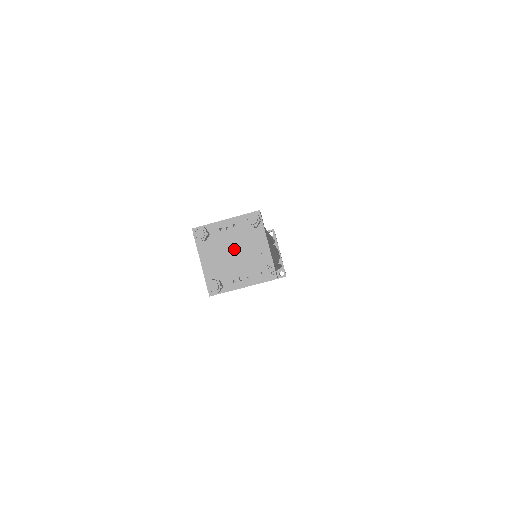
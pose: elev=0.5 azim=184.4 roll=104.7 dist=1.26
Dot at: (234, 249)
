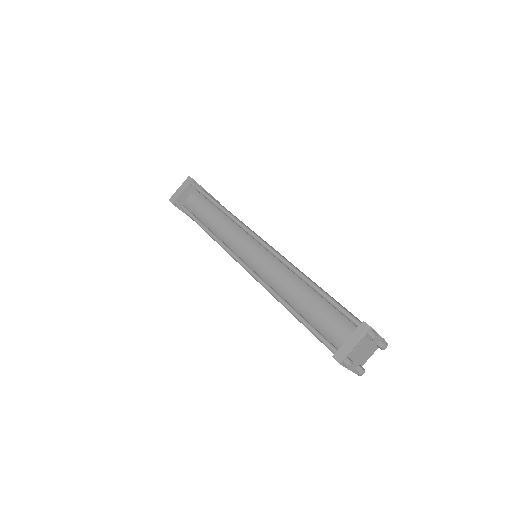
Dot at: (363, 351)
